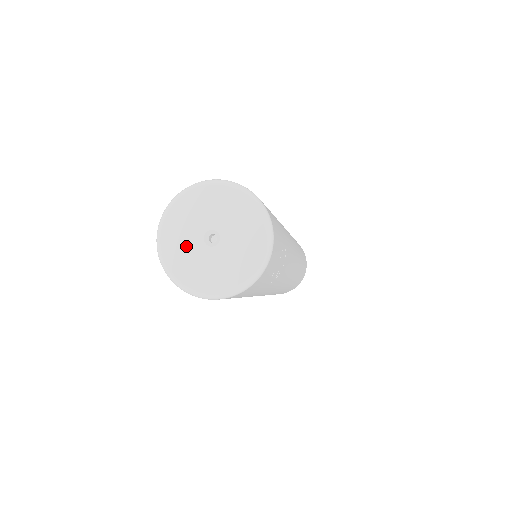
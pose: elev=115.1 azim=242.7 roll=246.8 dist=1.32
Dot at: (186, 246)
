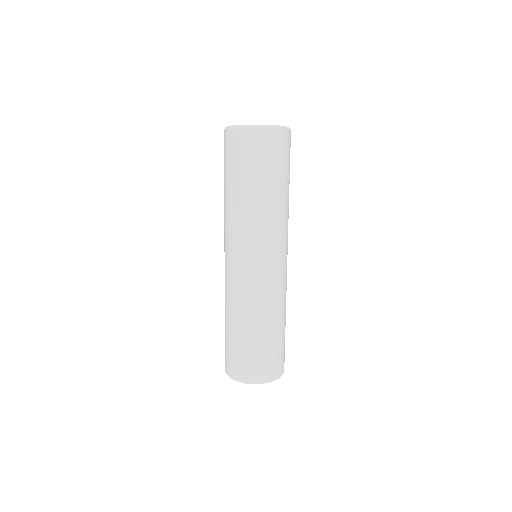
Dot at: occluded
